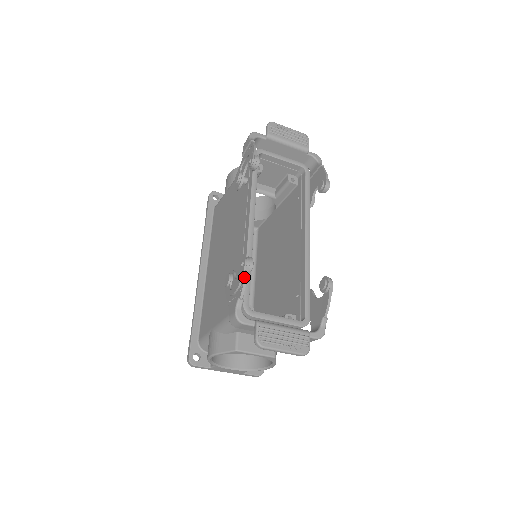
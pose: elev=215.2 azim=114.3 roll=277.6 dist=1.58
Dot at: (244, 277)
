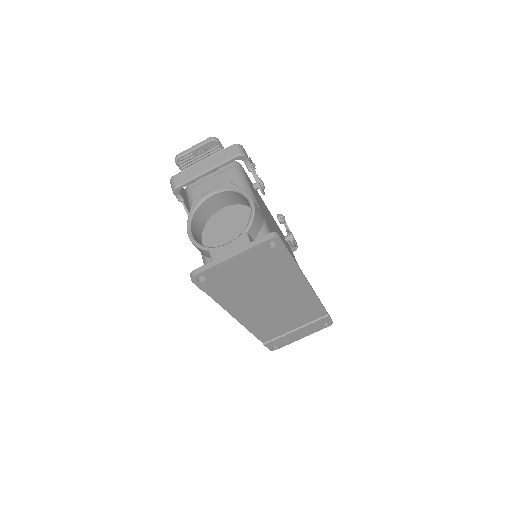
Dot at: occluded
